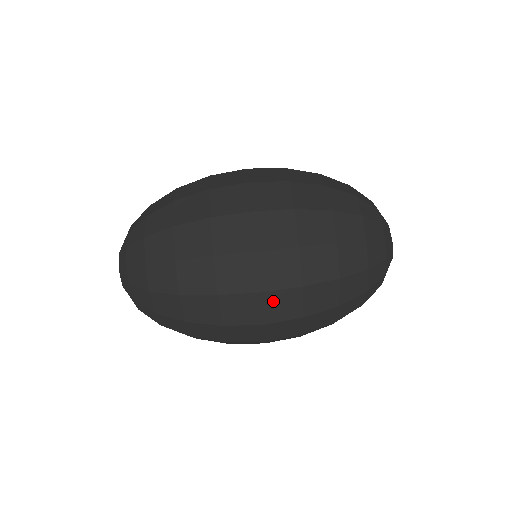
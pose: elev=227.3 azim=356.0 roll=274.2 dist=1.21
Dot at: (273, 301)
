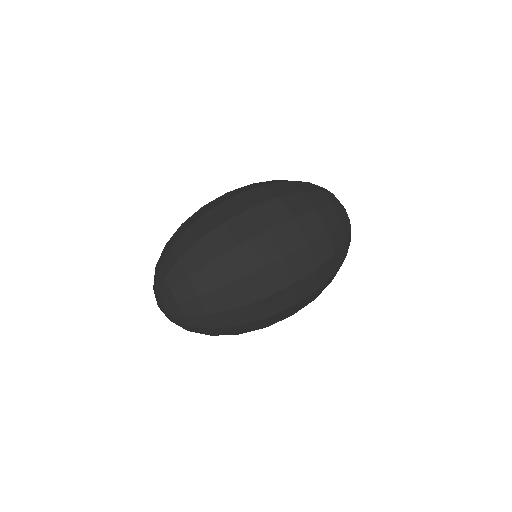
Dot at: (293, 262)
